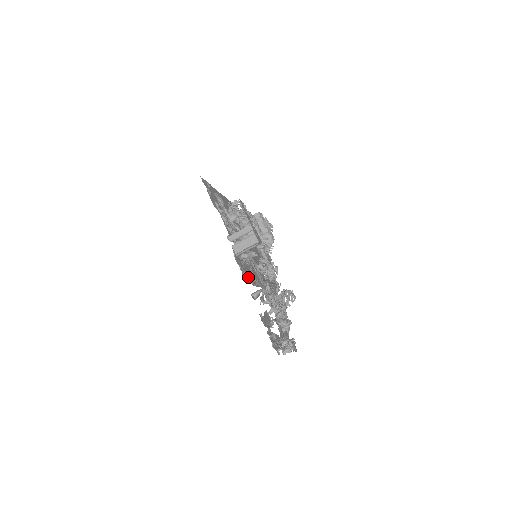
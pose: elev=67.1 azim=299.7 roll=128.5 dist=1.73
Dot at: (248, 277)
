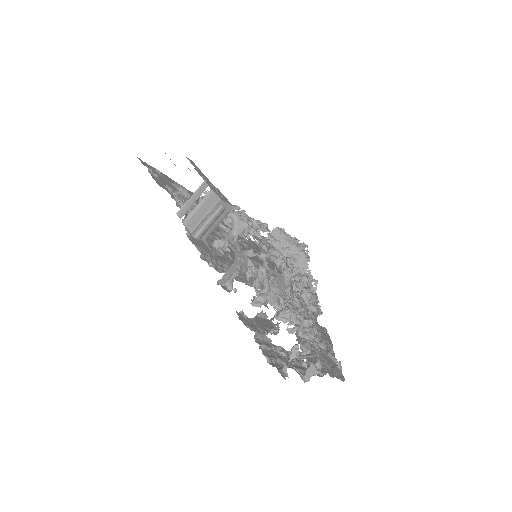
Dot at: (223, 267)
